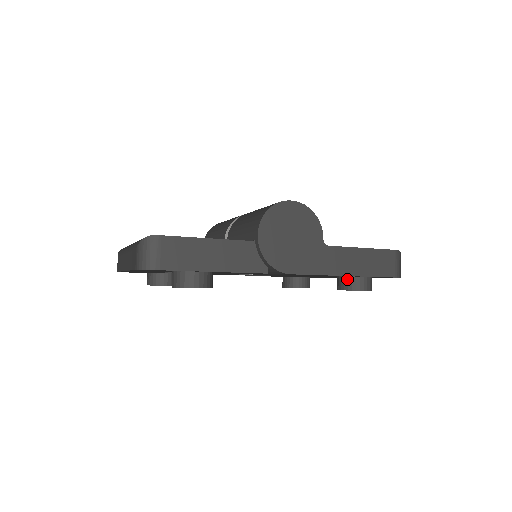
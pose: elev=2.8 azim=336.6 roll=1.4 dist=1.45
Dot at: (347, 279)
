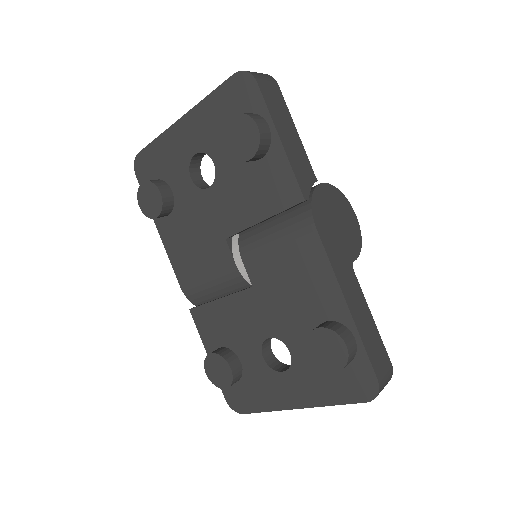
Dot at: (336, 323)
